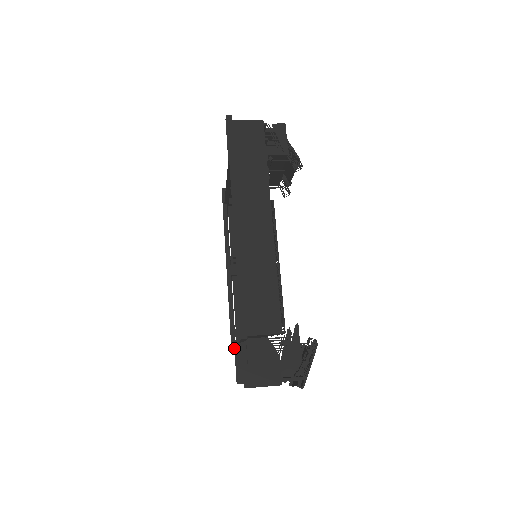
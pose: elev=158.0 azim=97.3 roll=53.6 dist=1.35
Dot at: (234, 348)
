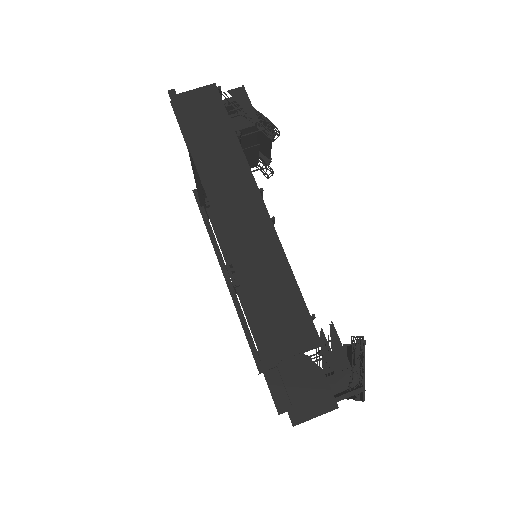
Dot at: (262, 372)
